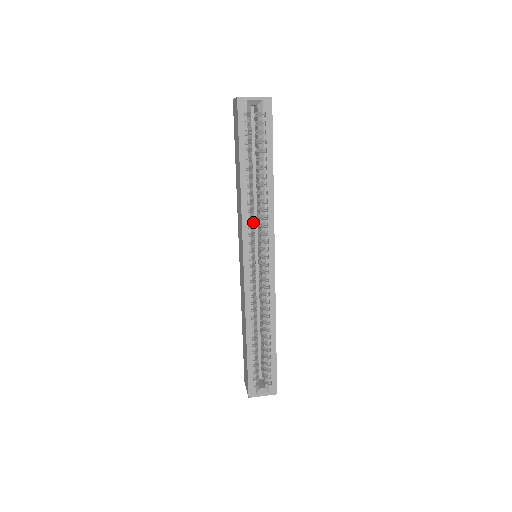
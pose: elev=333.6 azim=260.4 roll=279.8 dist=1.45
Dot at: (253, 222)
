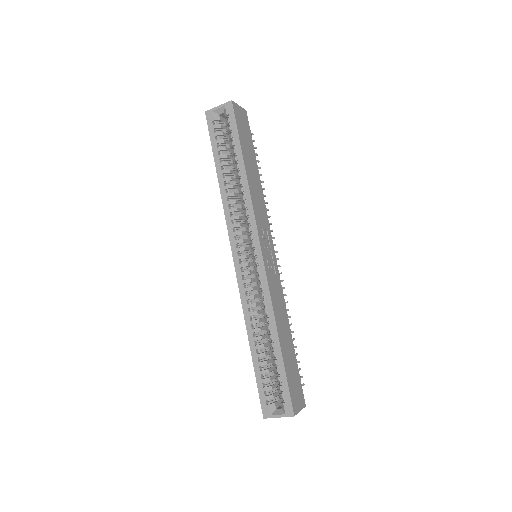
Dot at: (237, 218)
